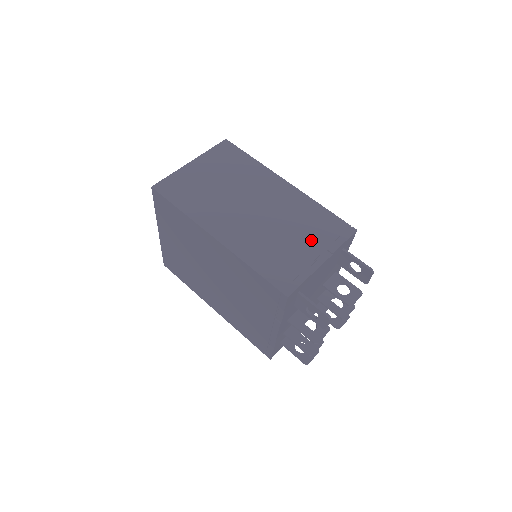
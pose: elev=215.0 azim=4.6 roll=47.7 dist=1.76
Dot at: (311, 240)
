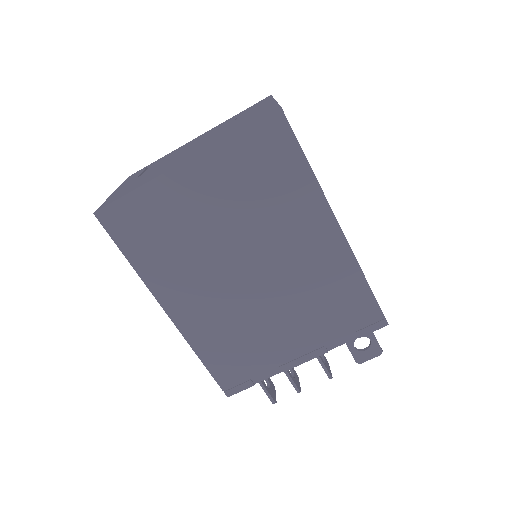
Dot at: occluded
